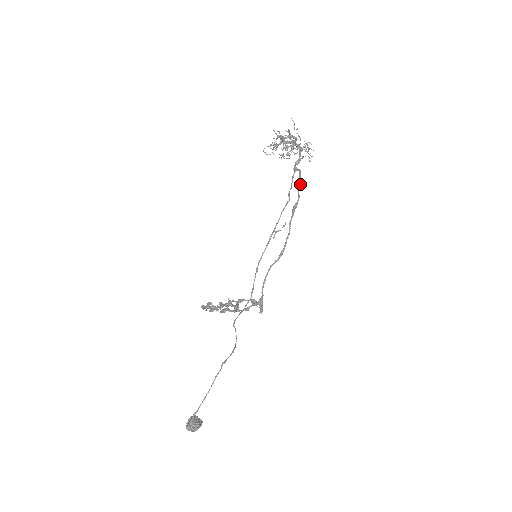
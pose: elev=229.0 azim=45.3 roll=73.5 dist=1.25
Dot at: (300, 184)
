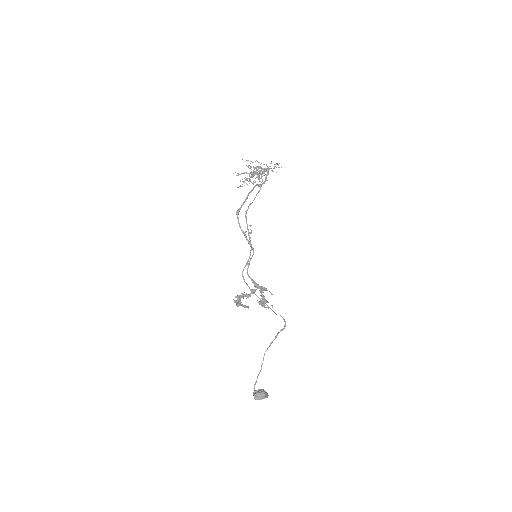
Dot at: (248, 194)
